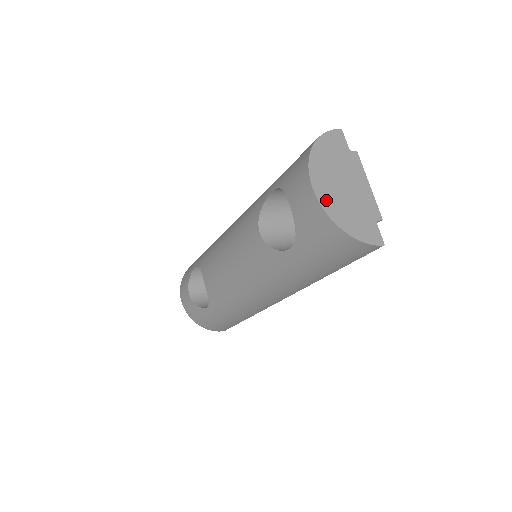
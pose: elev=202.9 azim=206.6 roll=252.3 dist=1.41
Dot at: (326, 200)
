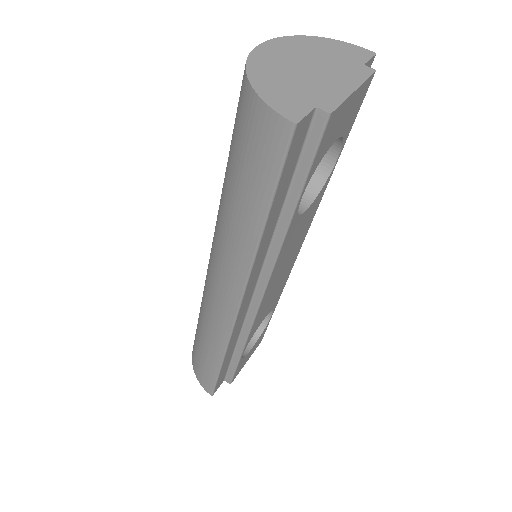
Dot at: (264, 57)
